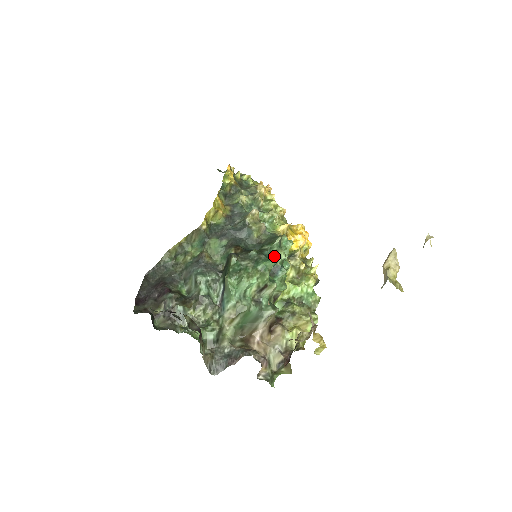
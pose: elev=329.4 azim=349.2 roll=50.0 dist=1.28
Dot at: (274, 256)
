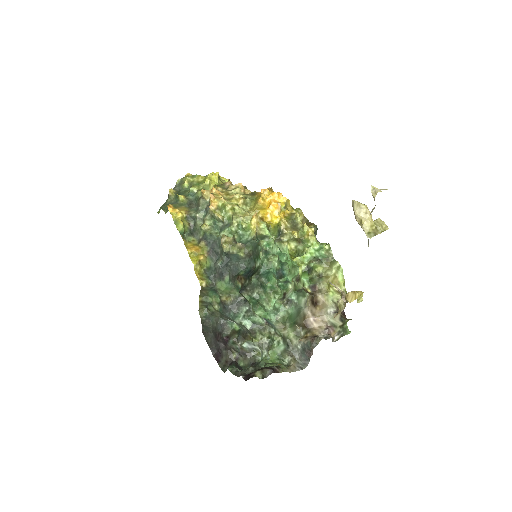
Dot at: (270, 266)
